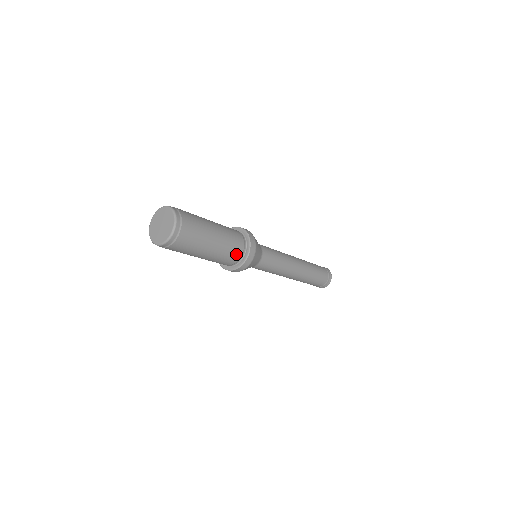
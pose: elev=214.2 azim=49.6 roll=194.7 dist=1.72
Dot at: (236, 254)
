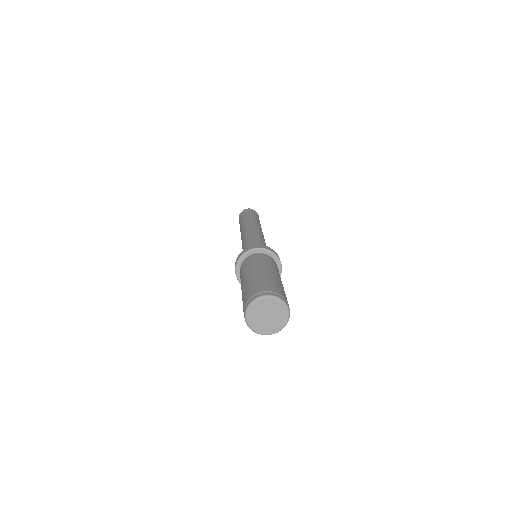
Dot at: occluded
